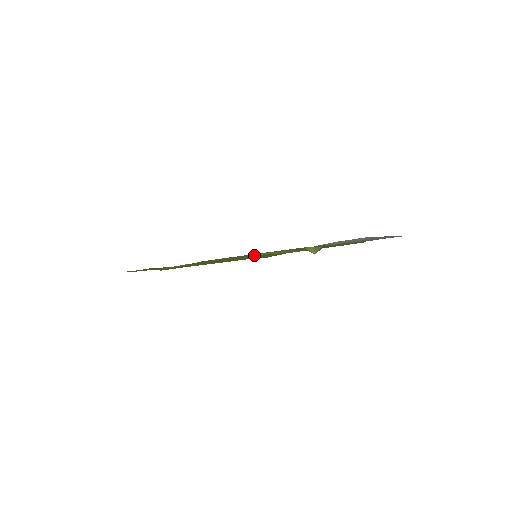
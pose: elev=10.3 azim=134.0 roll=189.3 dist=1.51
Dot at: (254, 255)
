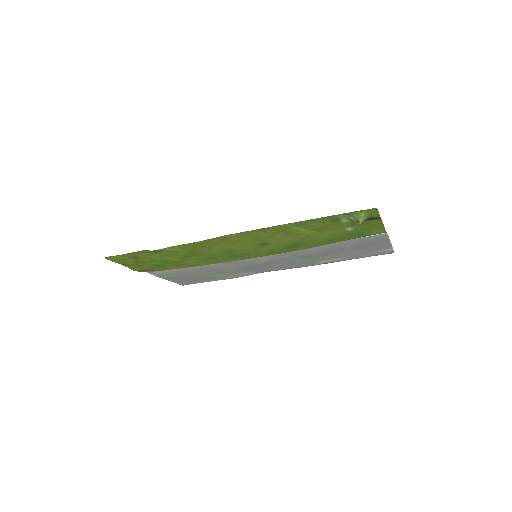
Dot at: (287, 231)
